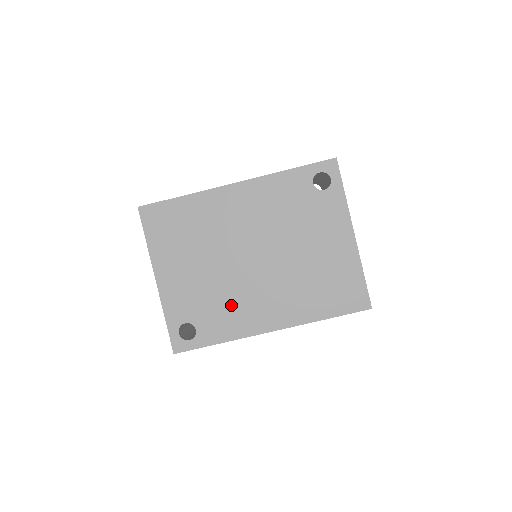
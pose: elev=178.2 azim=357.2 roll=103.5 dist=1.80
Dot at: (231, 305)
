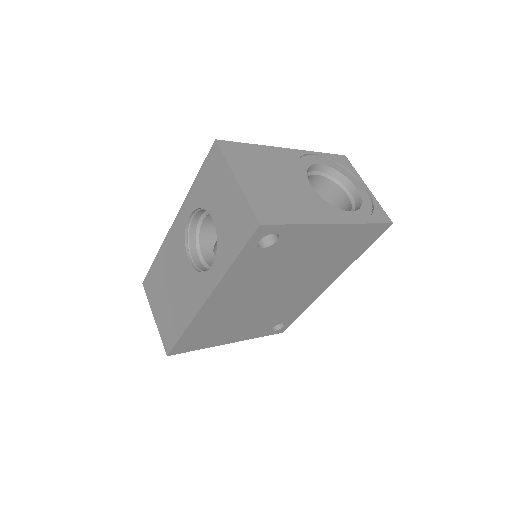
Dot at: (289, 306)
